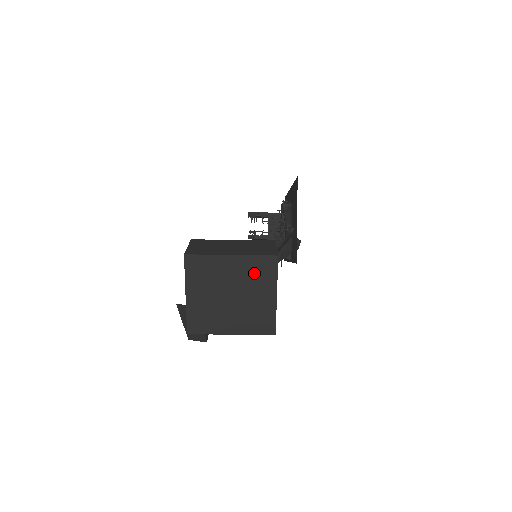
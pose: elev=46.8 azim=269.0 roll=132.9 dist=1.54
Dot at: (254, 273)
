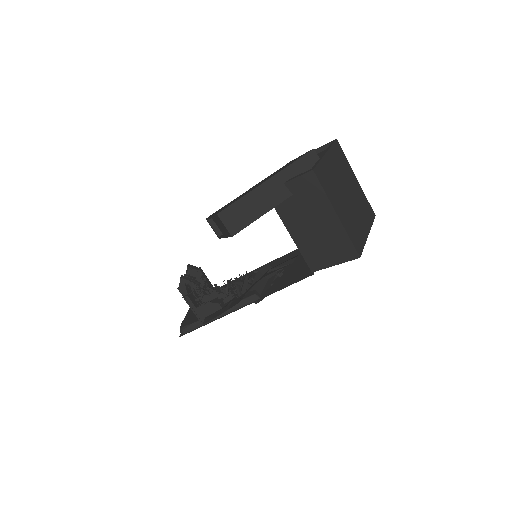
Dot at: (363, 204)
